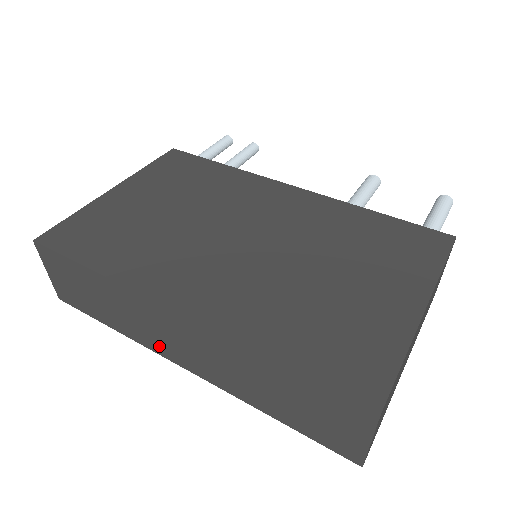
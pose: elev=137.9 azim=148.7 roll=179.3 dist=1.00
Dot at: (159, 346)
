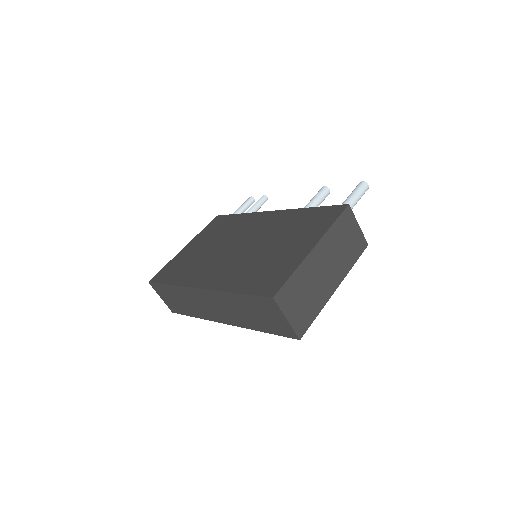
Dot at: (210, 316)
